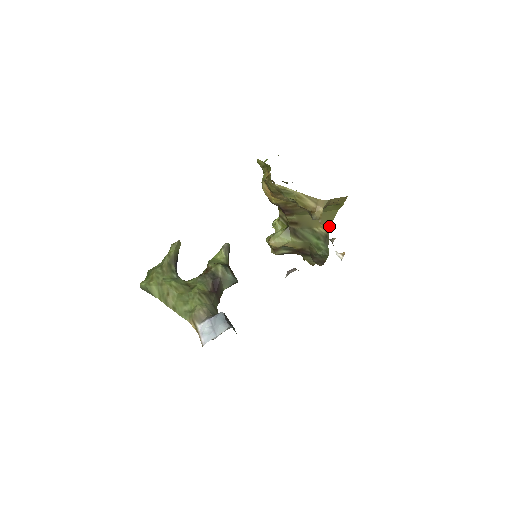
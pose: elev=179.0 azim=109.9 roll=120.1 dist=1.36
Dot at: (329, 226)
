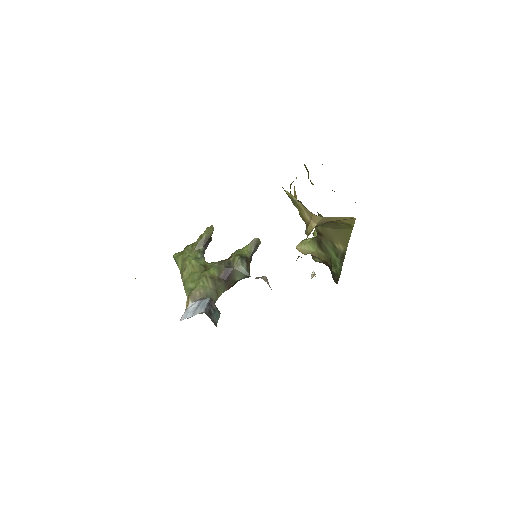
Dot at: (347, 245)
